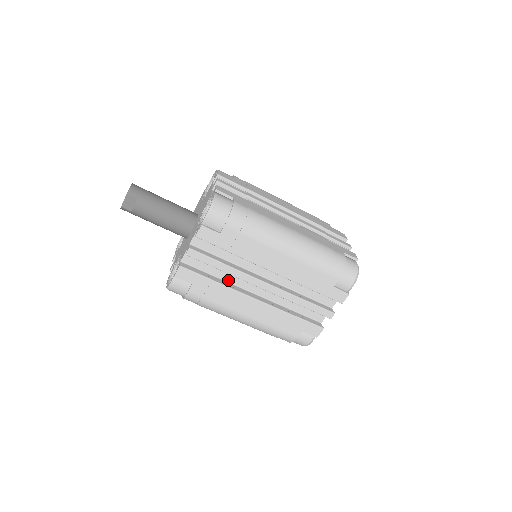
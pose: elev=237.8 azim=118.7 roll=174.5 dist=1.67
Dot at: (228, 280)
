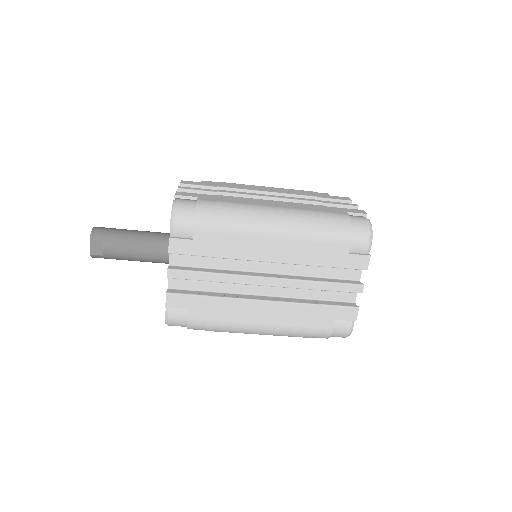
Dot at: (228, 291)
